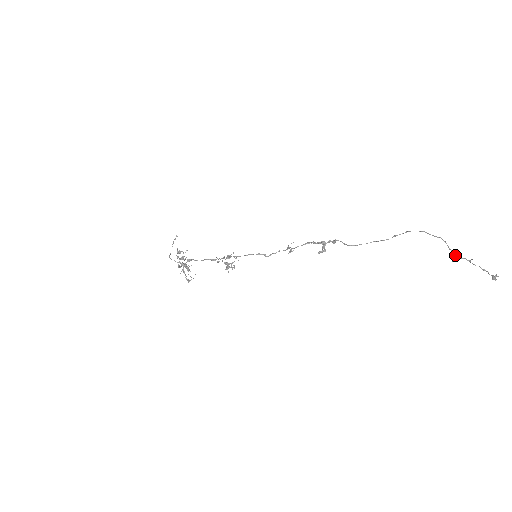
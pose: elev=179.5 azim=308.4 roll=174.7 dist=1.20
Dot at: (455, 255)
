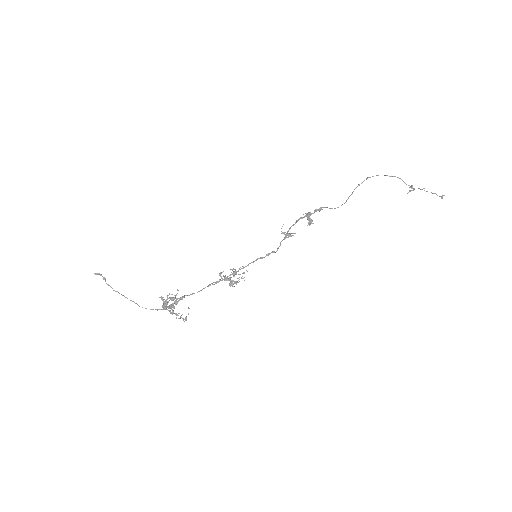
Dot at: (411, 188)
